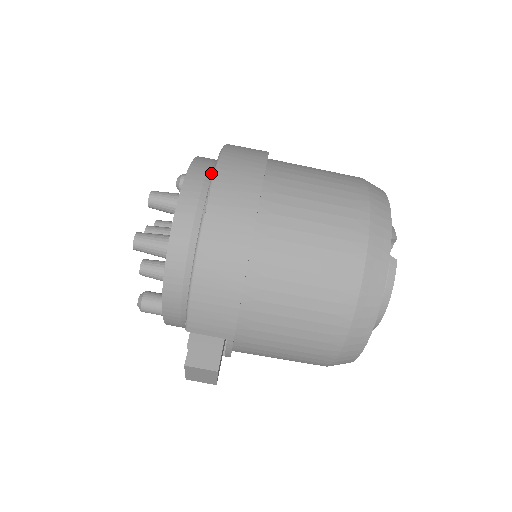
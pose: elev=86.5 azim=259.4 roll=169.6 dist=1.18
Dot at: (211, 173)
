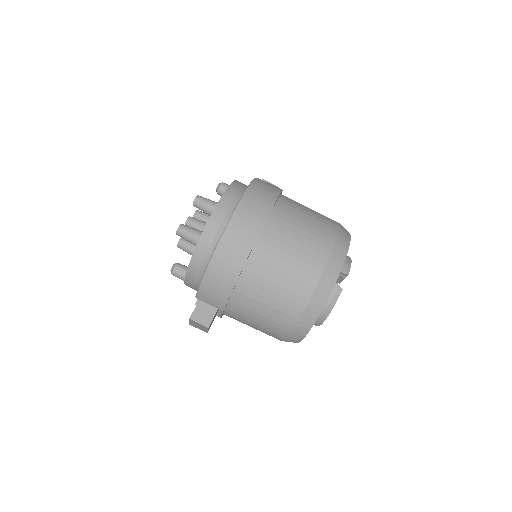
Dot at: (237, 201)
